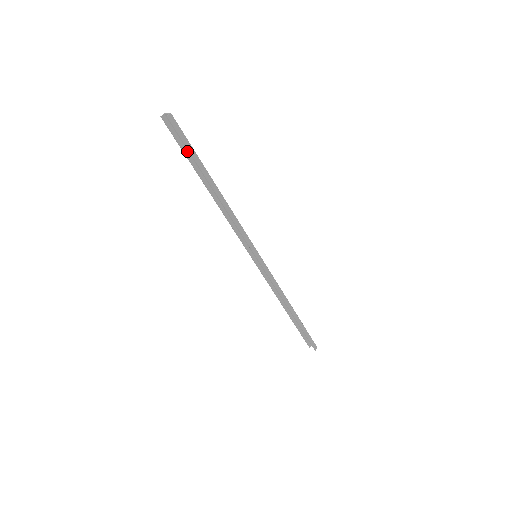
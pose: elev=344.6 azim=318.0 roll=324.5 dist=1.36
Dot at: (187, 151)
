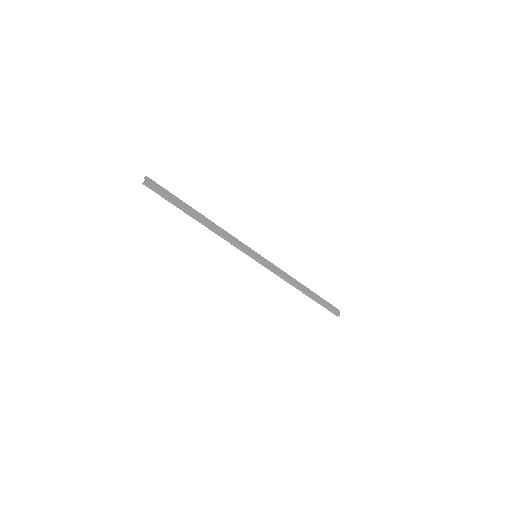
Dot at: (173, 196)
